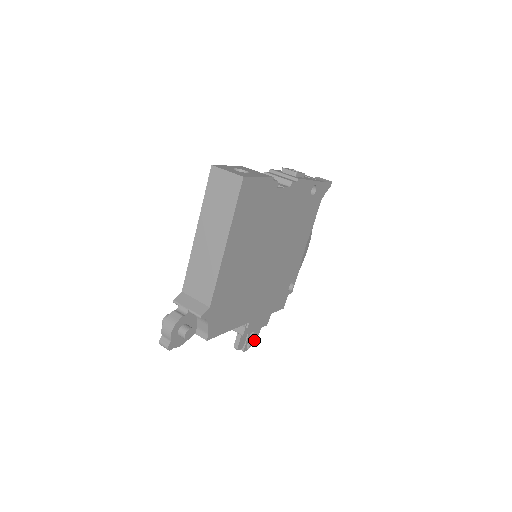
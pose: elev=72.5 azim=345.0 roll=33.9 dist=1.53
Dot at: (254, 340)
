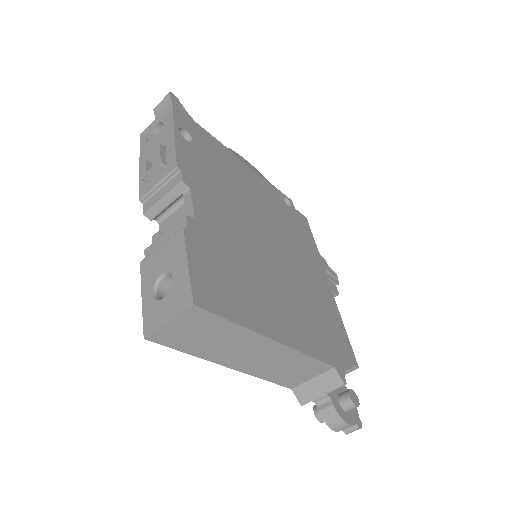
Dot at: occluded
